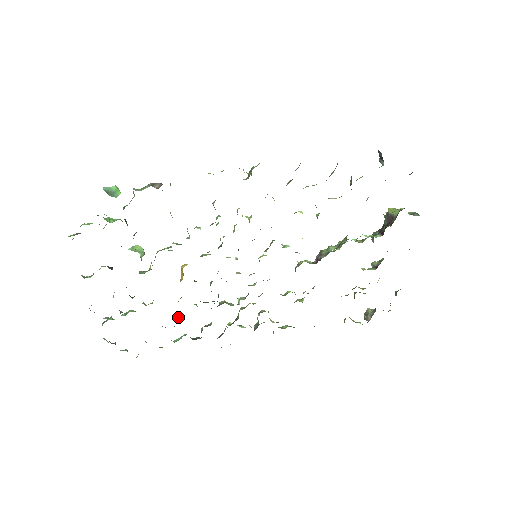
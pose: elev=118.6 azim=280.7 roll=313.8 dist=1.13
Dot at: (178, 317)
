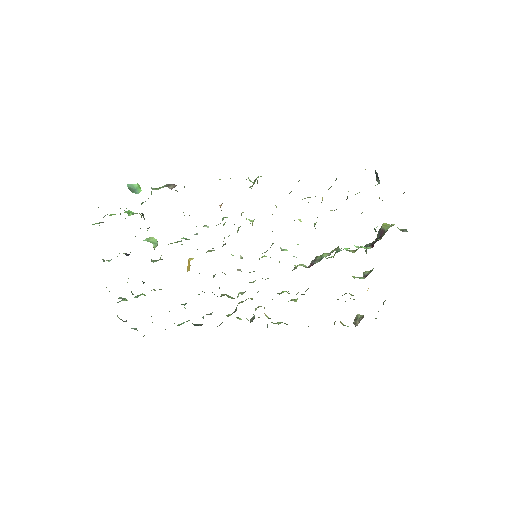
Dot at: (183, 304)
